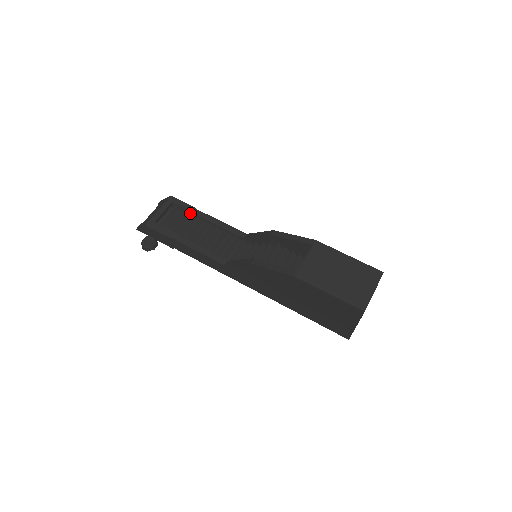
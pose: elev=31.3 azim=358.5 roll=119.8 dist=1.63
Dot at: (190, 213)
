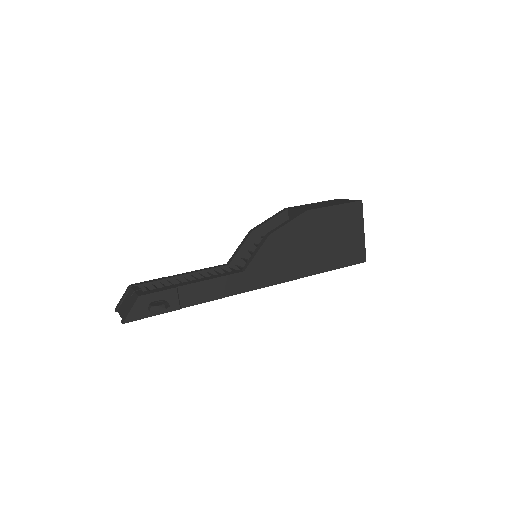
Dot at: (163, 282)
